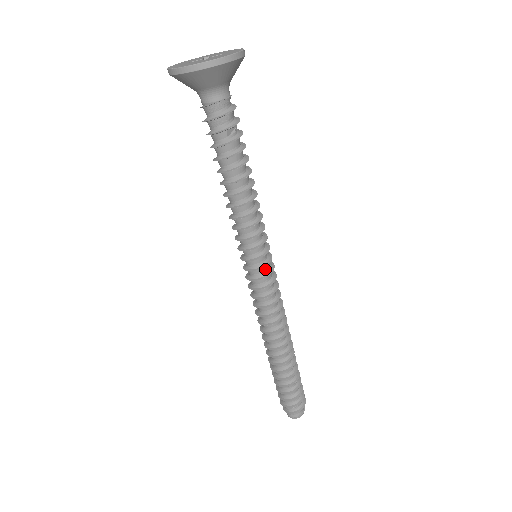
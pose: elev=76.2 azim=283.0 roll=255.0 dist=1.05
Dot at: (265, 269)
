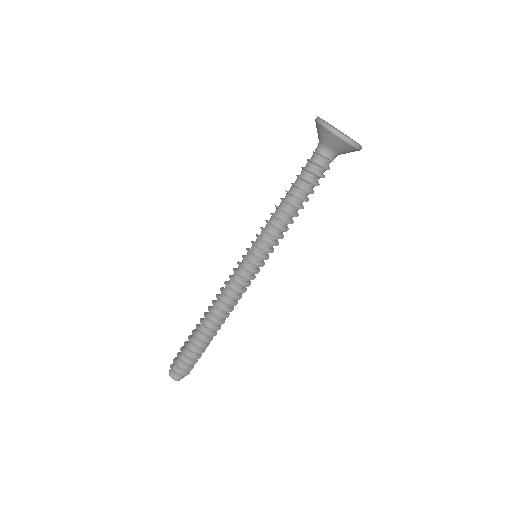
Dot at: (255, 268)
